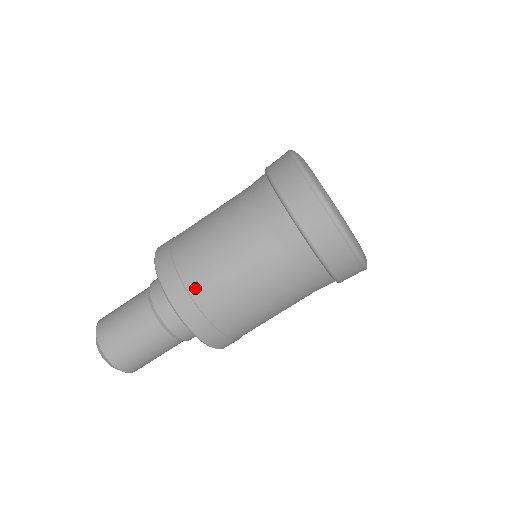
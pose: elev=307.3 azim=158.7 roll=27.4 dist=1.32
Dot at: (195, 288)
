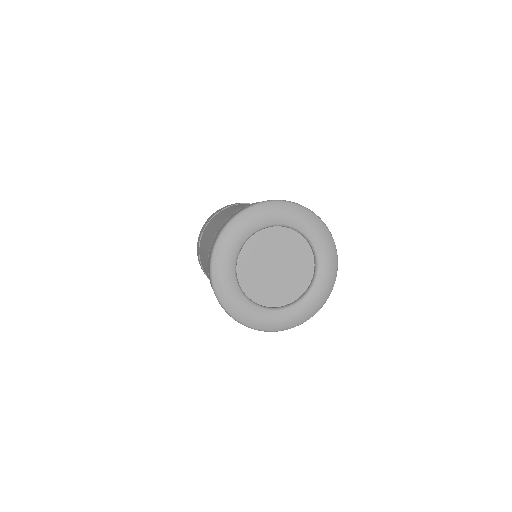
Dot at: (200, 247)
